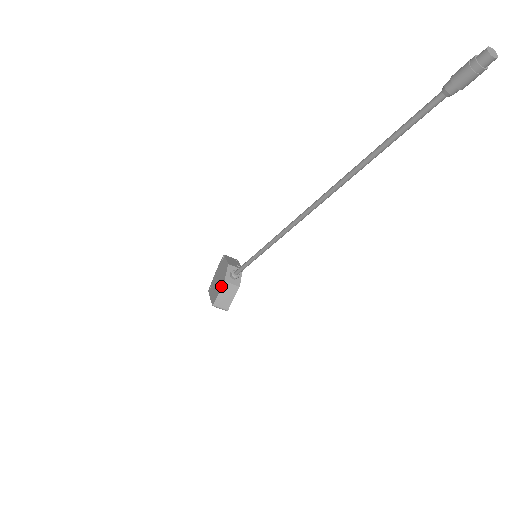
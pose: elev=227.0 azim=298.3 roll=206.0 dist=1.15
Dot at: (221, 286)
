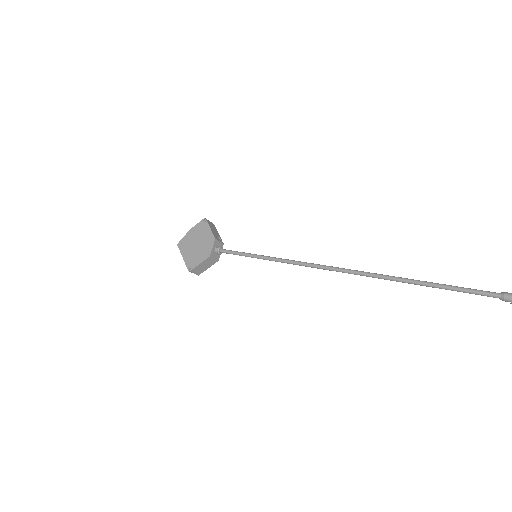
Dot at: (204, 258)
